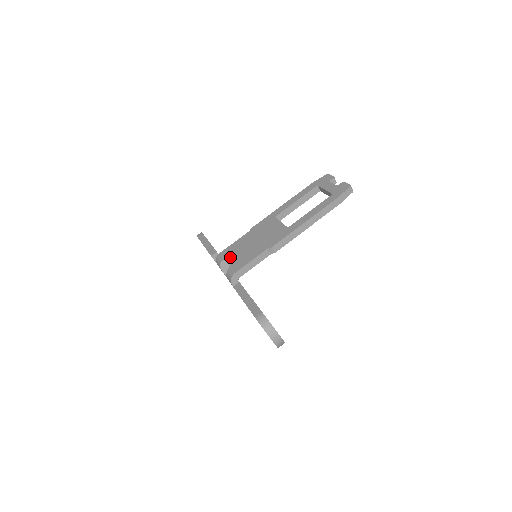
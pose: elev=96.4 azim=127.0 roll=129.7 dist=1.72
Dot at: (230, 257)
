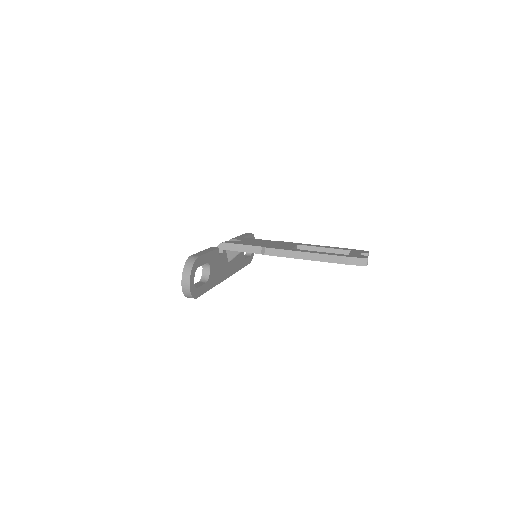
Dot at: (238, 239)
